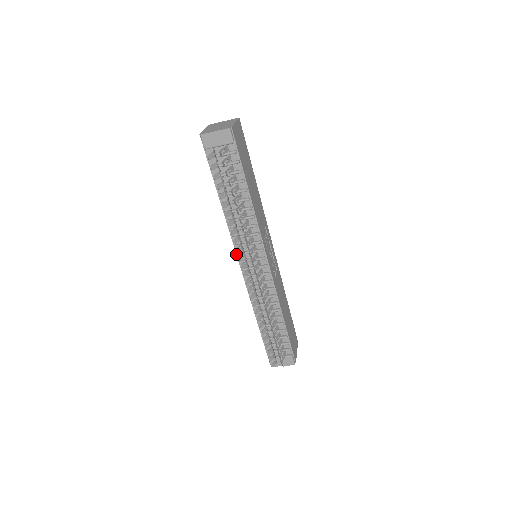
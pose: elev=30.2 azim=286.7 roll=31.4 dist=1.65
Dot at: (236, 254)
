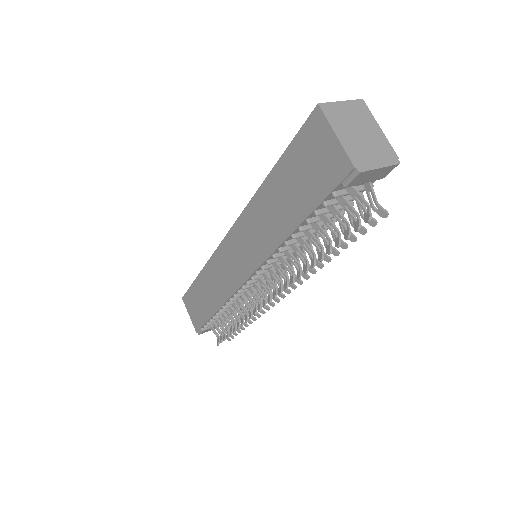
Dot at: (254, 273)
